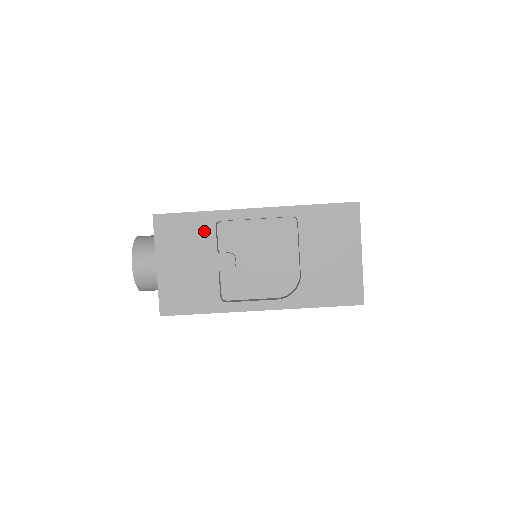
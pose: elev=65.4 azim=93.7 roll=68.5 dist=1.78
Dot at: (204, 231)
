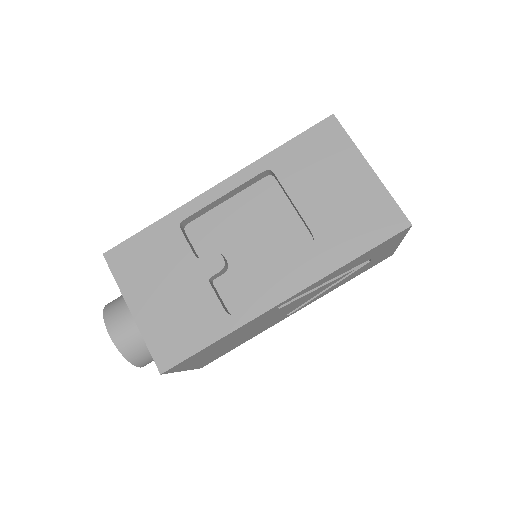
Dot at: (169, 241)
